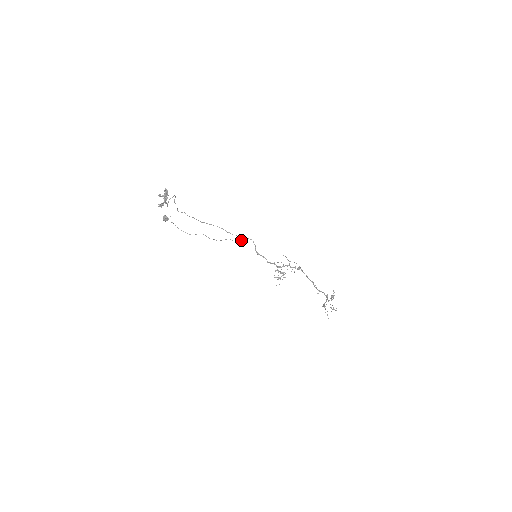
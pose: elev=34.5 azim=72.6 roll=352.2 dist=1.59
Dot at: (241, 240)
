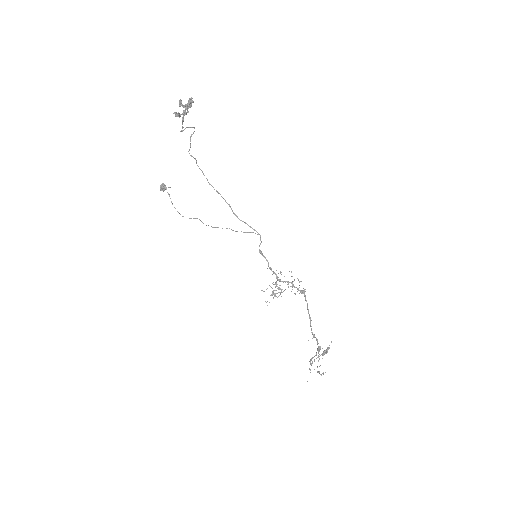
Dot at: (245, 232)
